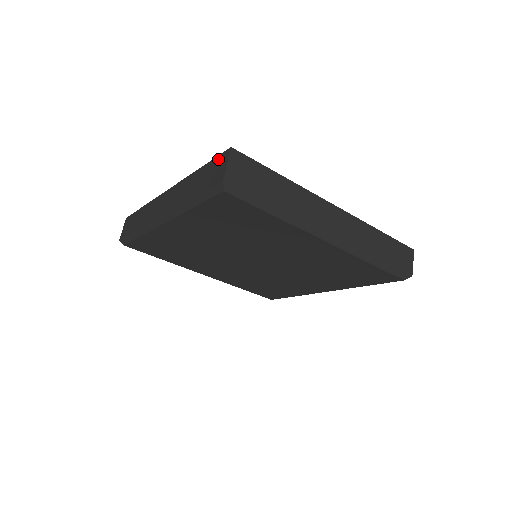
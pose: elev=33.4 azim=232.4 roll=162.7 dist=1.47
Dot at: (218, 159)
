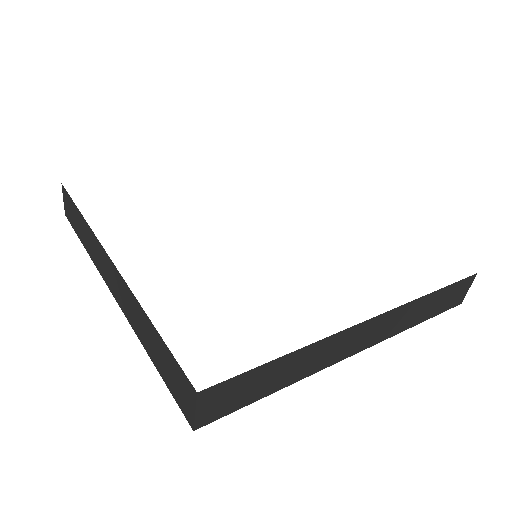
Dot at: (179, 373)
